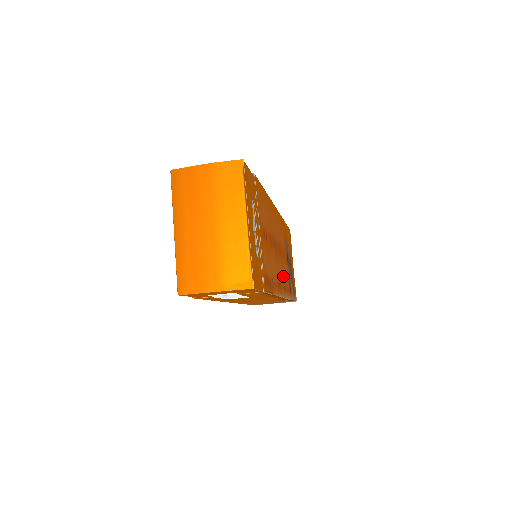
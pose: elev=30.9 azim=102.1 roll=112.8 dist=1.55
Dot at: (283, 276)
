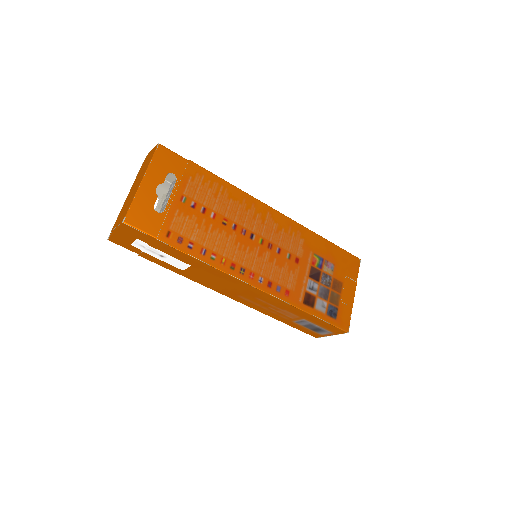
Dot at: (272, 273)
